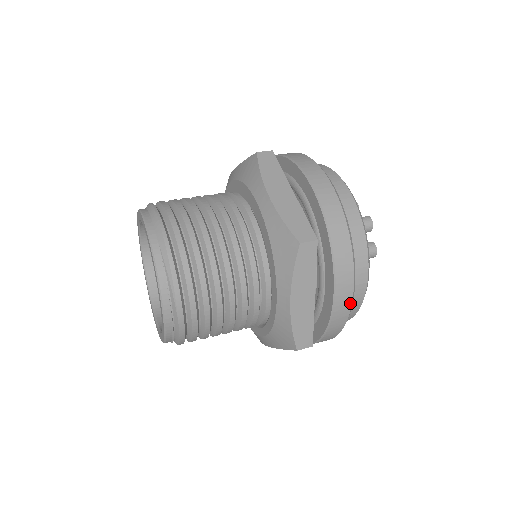
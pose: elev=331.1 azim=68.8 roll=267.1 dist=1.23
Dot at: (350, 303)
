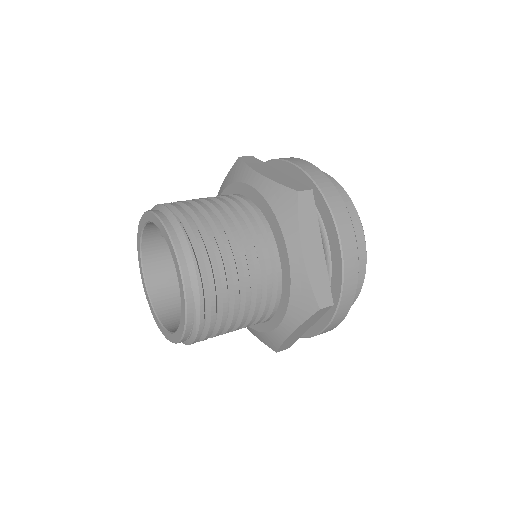
Dot at: occluded
